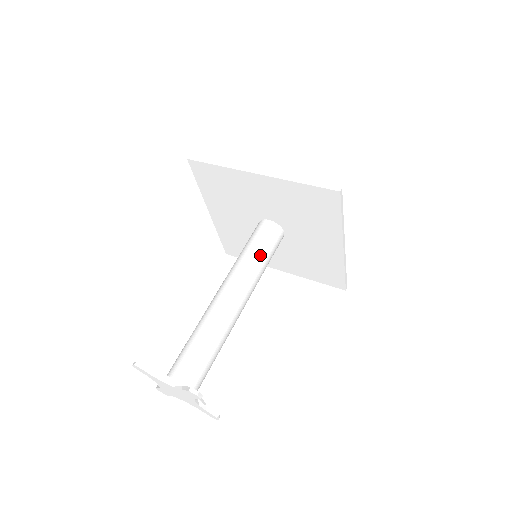
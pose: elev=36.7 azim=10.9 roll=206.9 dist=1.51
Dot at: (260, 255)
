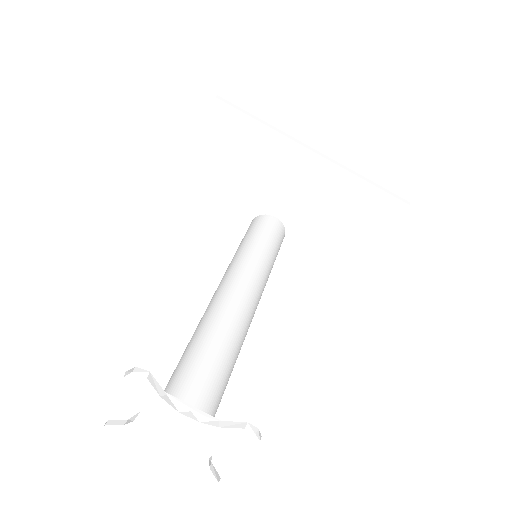
Dot at: (246, 244)
